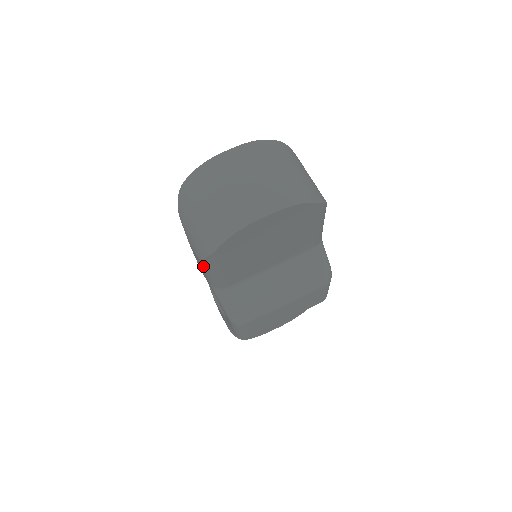
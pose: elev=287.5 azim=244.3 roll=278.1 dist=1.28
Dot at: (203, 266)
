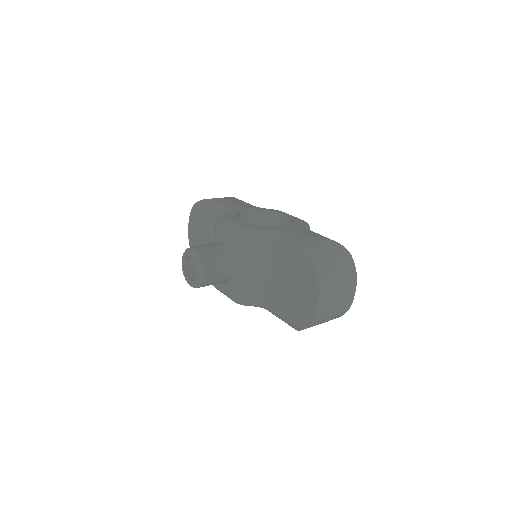
Dot at: occluded
